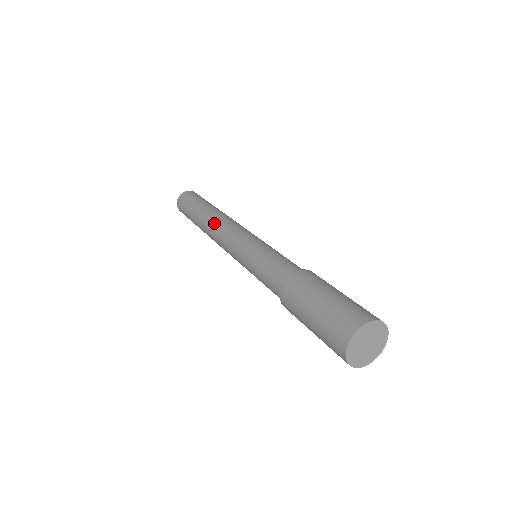
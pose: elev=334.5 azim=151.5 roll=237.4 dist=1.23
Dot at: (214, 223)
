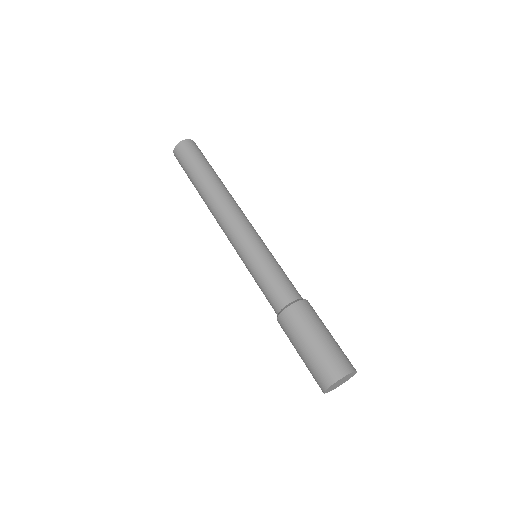
Dot at: occluded
